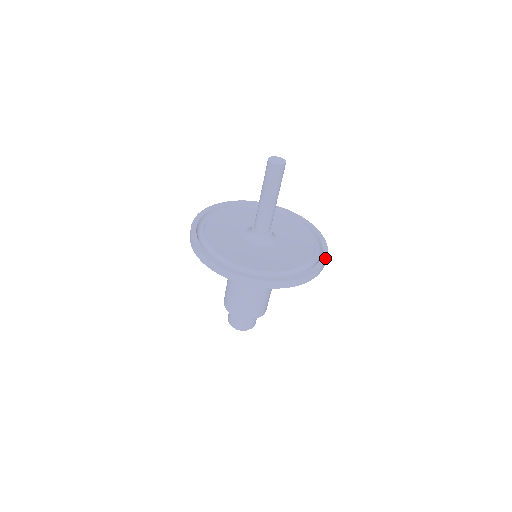
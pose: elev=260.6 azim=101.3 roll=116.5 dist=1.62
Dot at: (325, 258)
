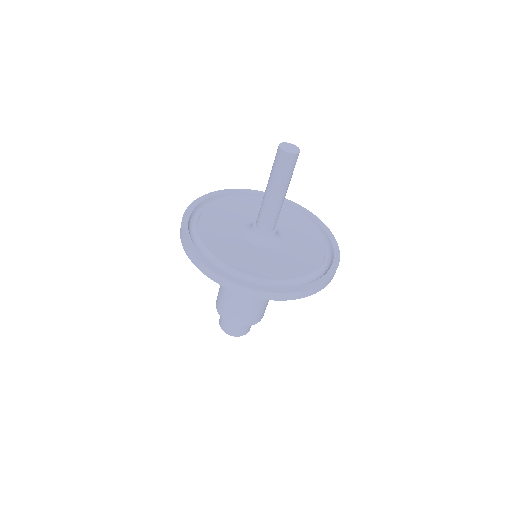
Dot at: (325, 280)
